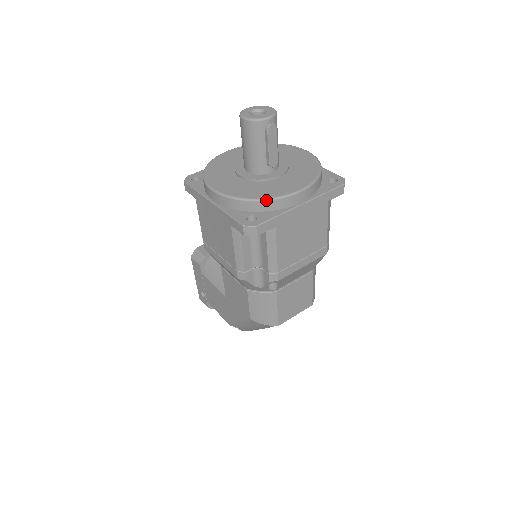
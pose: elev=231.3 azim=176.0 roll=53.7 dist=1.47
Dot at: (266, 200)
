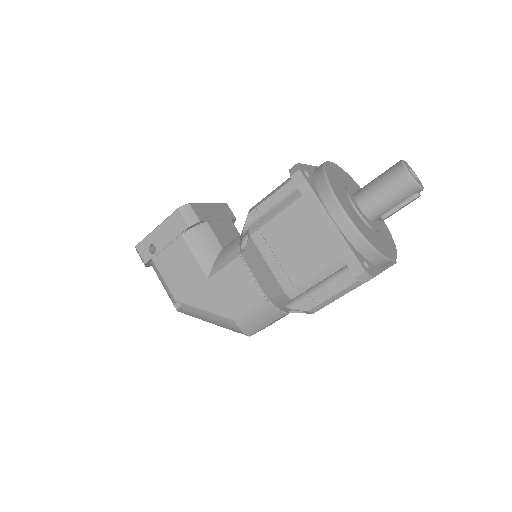
Dot at: (382, 256)
